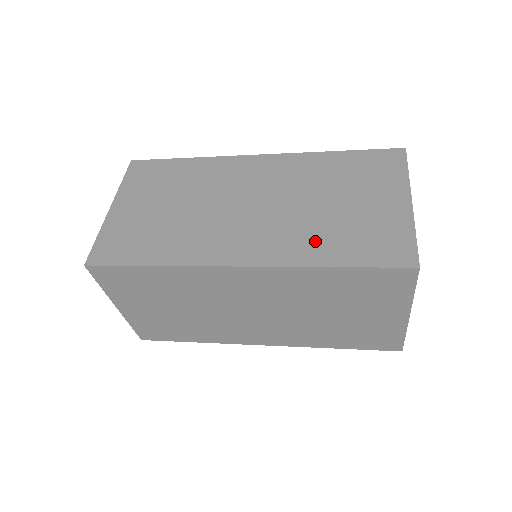
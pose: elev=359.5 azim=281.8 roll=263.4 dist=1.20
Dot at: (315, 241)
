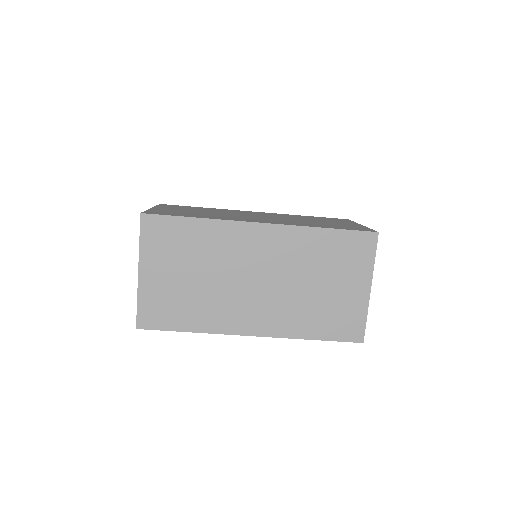
Dot at: (309, 224)
